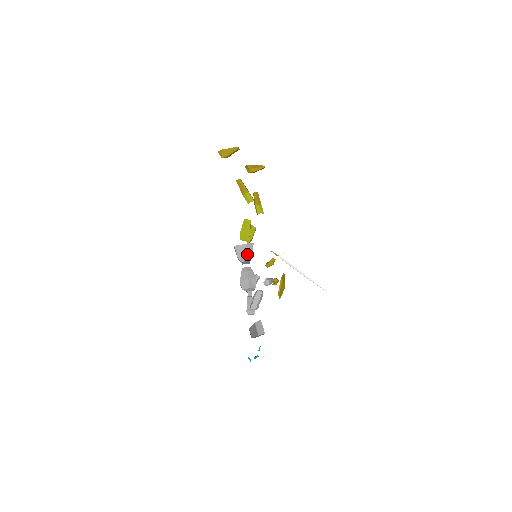
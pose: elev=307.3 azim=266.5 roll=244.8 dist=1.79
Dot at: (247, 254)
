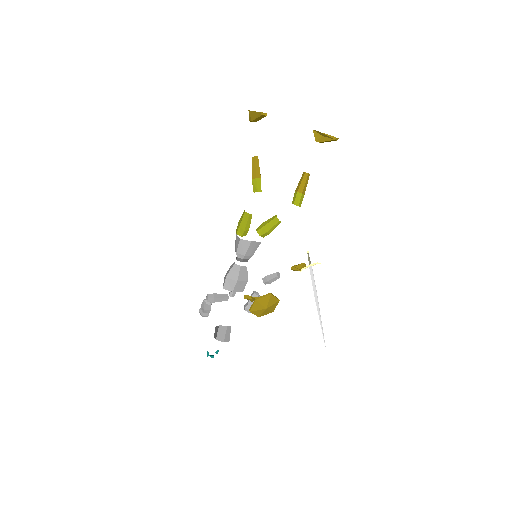
Dot at: (239, 250)
